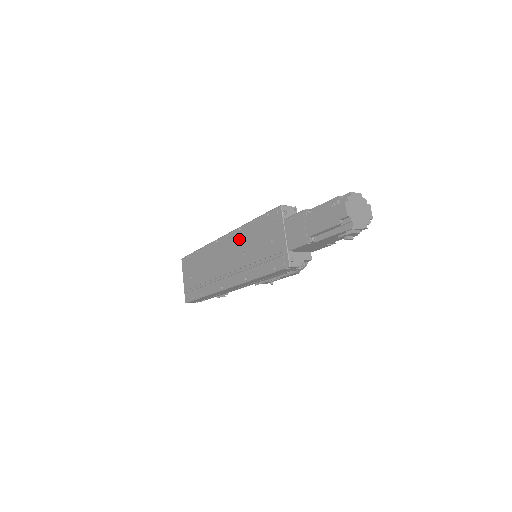
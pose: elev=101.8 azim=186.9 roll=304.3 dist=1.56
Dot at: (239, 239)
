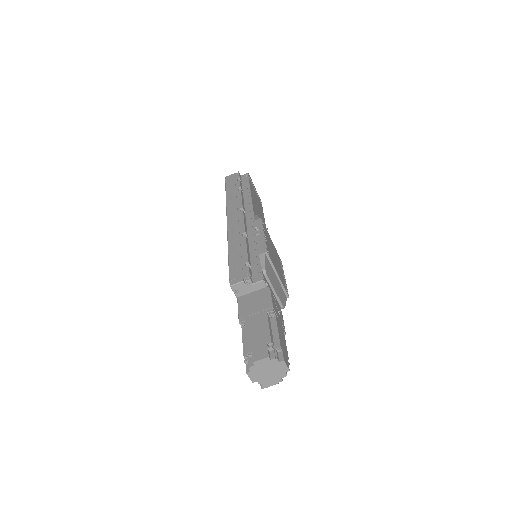
Dot at: occluded
